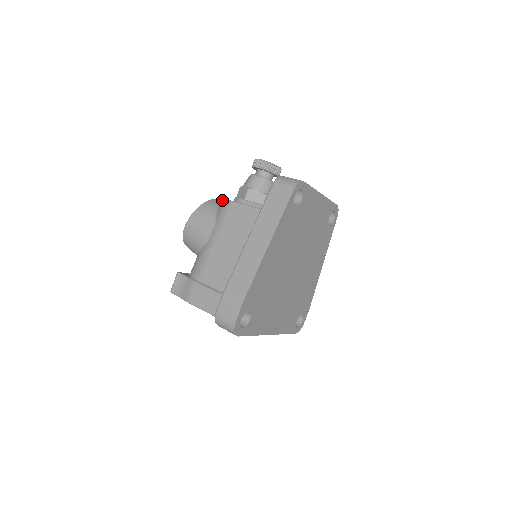
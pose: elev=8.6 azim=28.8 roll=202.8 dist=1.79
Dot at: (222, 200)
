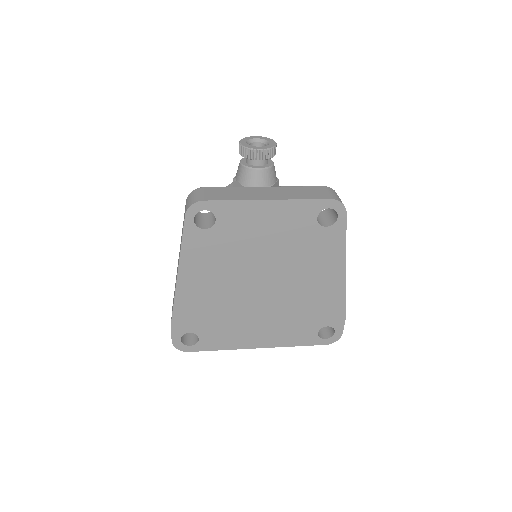
Dot at: occluded
